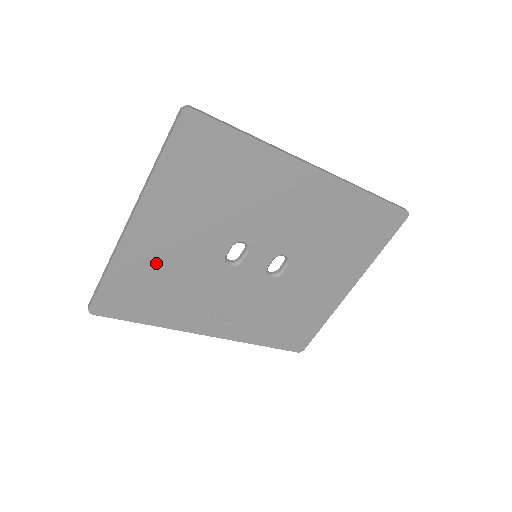
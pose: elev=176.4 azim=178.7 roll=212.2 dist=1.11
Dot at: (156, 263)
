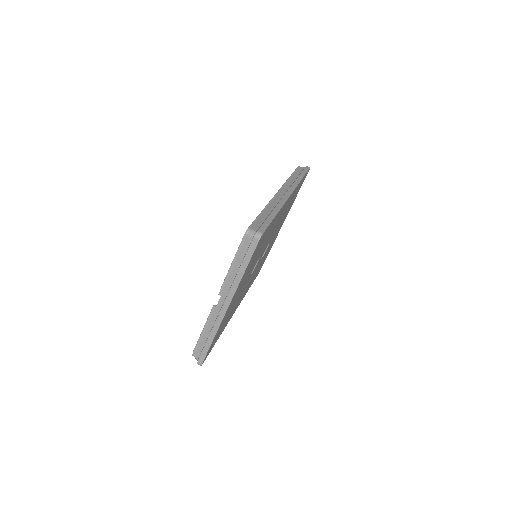
Dot at: occluded
